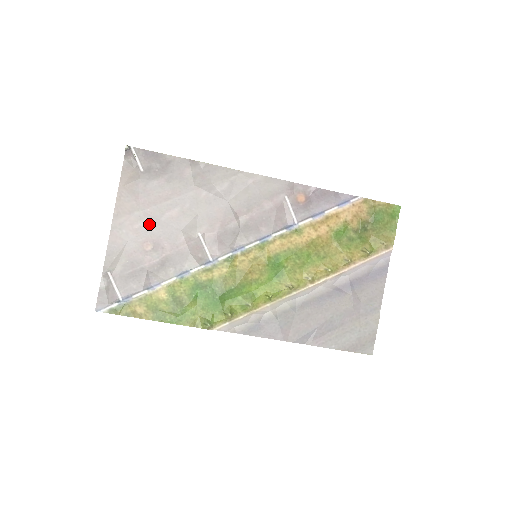
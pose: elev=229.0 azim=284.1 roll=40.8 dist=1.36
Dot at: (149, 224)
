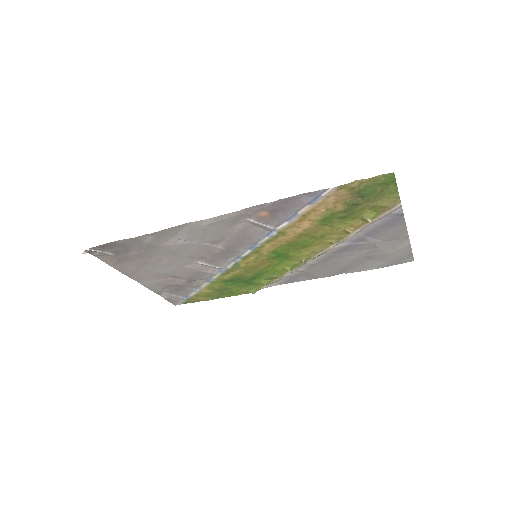
Dot at: (156, 271)
